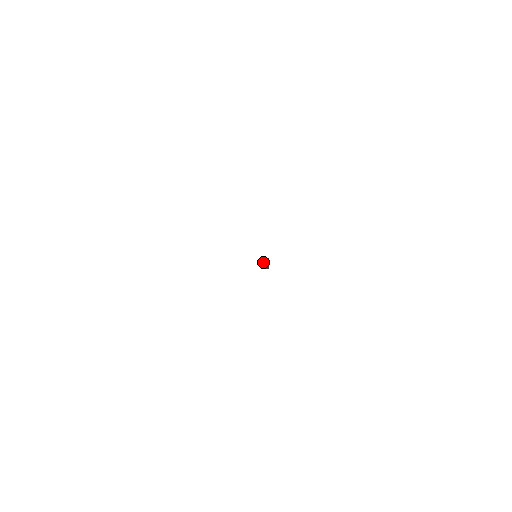
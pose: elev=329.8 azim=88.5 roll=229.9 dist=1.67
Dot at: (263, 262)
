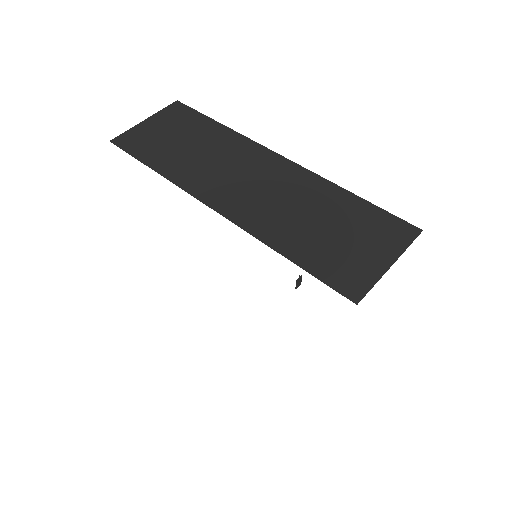
Dot at: (296, 284)
